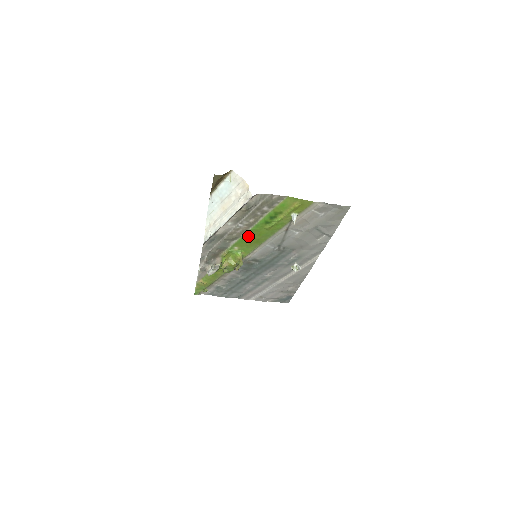
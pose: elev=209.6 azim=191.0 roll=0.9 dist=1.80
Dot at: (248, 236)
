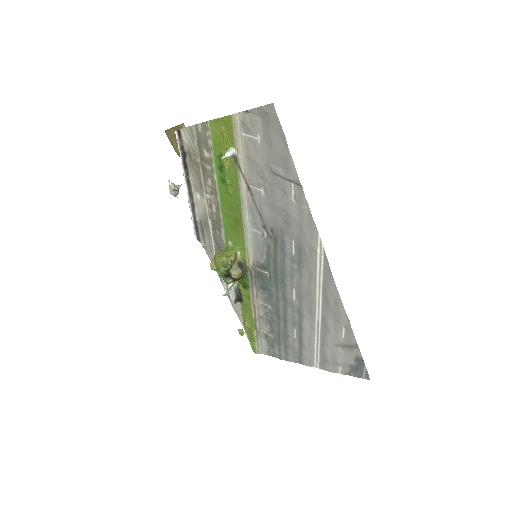
Dot at: (226, 216)
